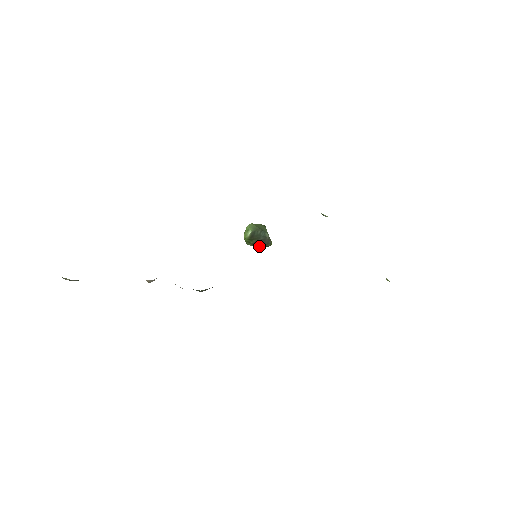
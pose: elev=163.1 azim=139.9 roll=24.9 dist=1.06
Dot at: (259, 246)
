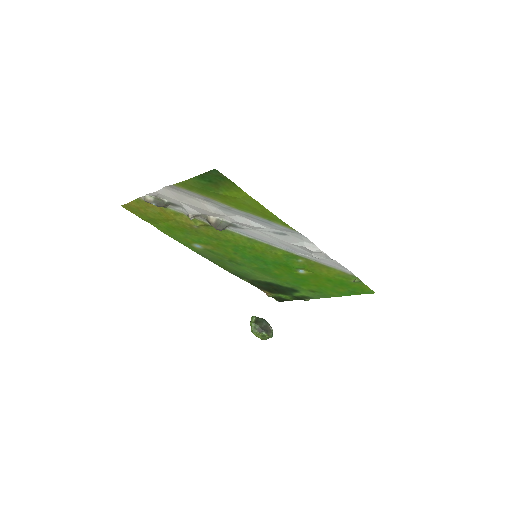
Dot at: (263, 333)
